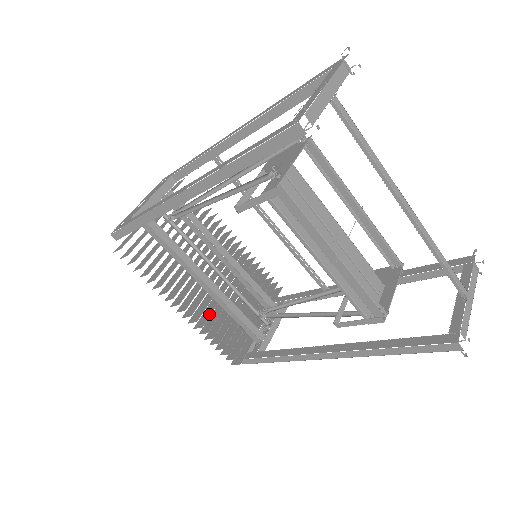
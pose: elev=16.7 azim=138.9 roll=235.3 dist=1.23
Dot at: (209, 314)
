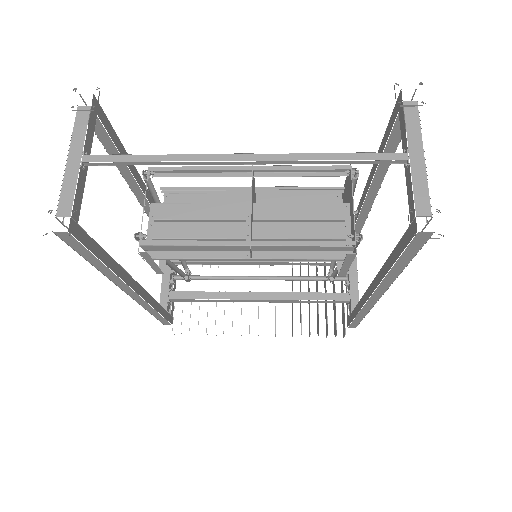
Dot at: occluded
